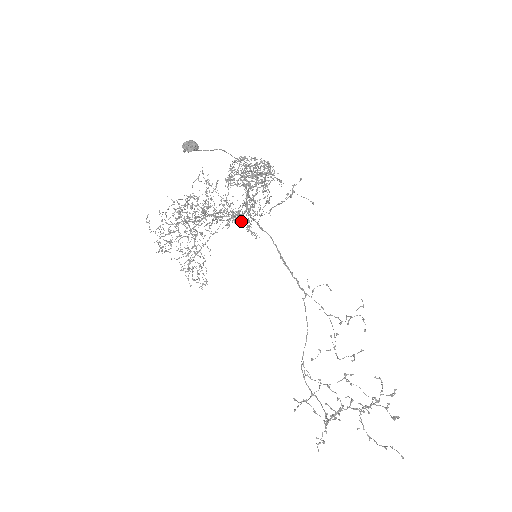
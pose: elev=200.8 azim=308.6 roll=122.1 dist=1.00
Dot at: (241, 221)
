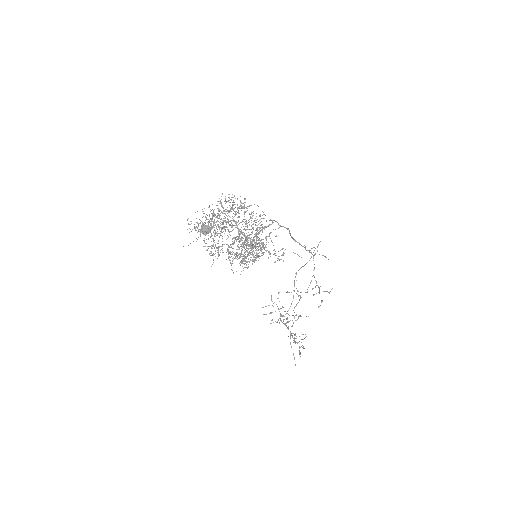
Dot at: occluded
